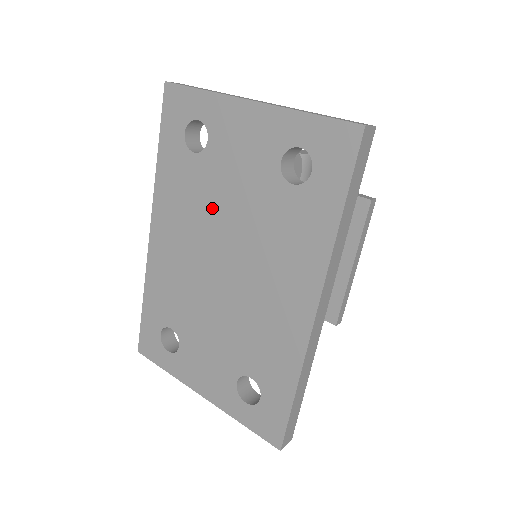
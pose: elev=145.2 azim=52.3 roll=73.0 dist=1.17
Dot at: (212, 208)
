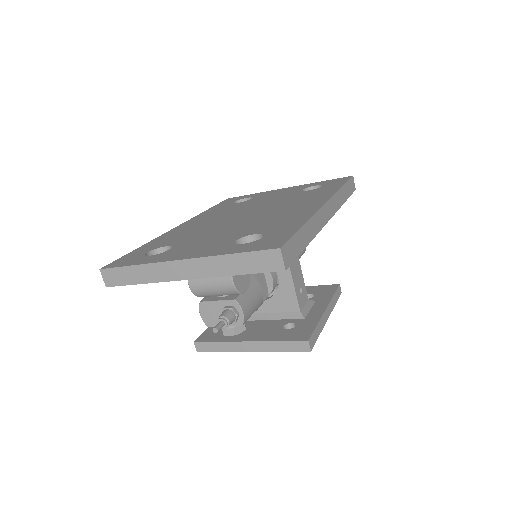
Dot at: (246, 207)
